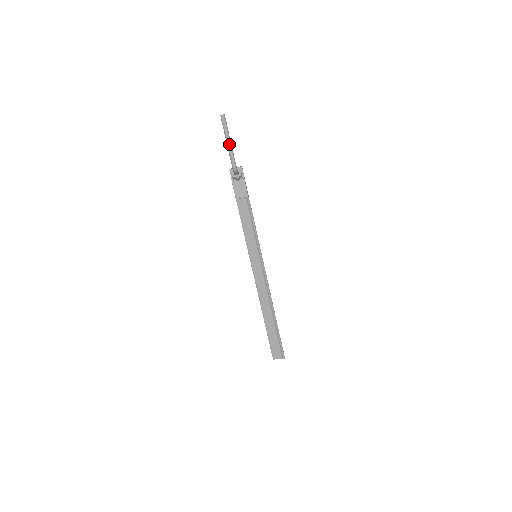
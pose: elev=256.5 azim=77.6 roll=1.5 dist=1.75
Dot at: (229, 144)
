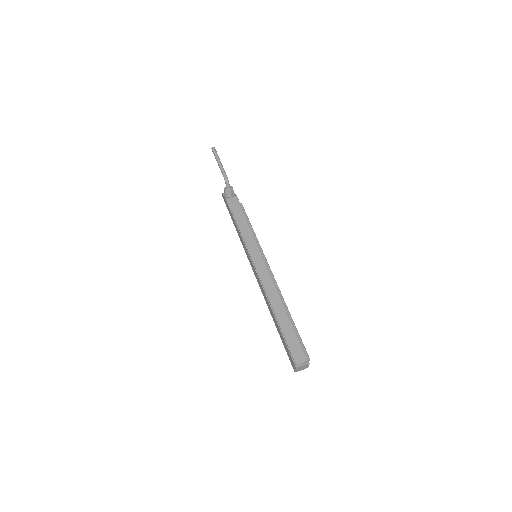
Dot at: (220, 163)
